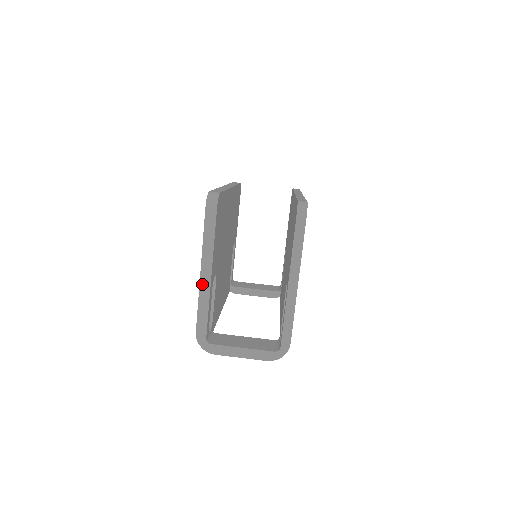
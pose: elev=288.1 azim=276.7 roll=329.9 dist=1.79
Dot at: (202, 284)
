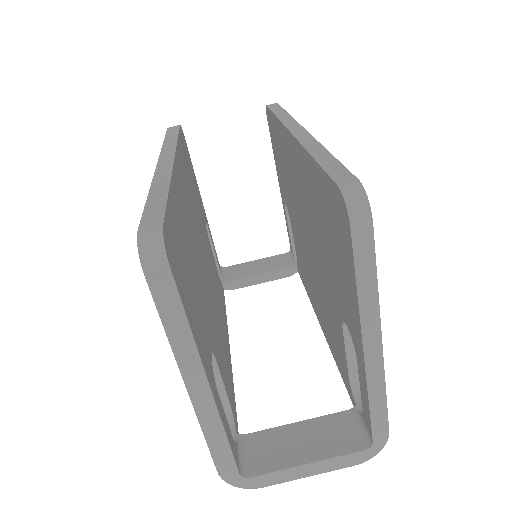
Dot at: (198, 405)
